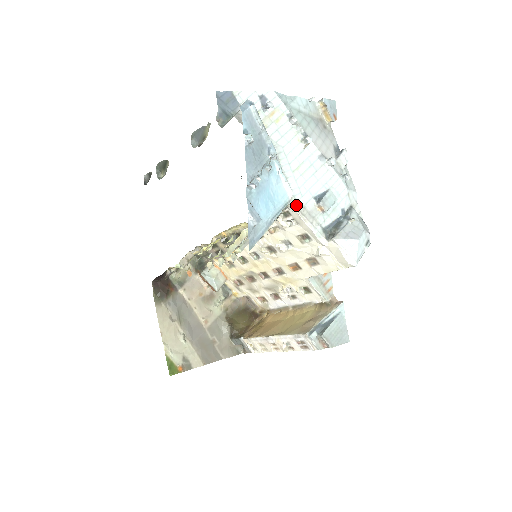
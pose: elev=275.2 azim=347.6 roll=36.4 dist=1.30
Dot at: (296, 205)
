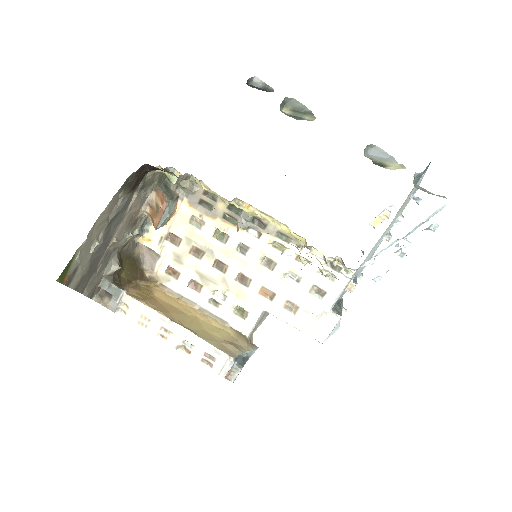
Dot at: (355, 273)
